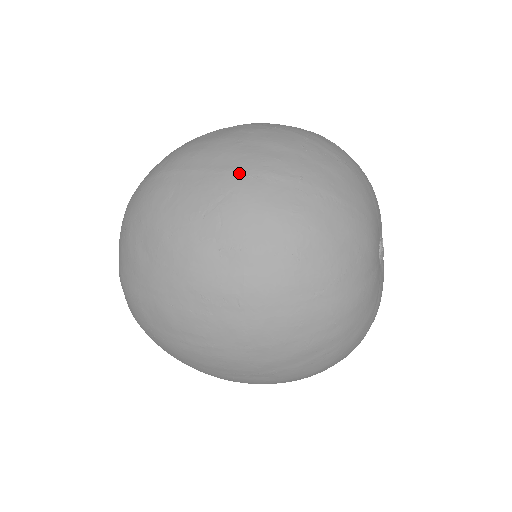
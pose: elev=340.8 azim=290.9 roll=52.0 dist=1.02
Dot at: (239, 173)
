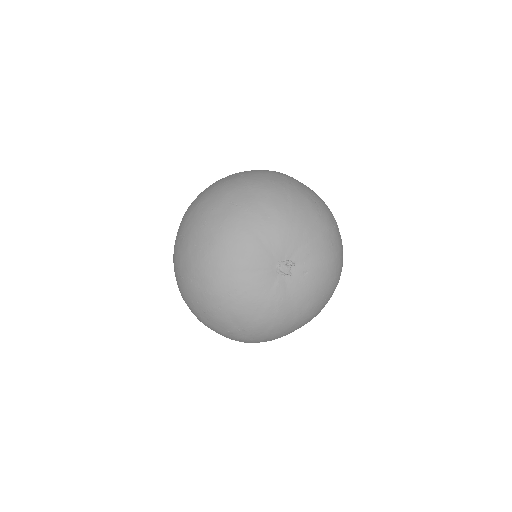
Dot at: (279, 172)
